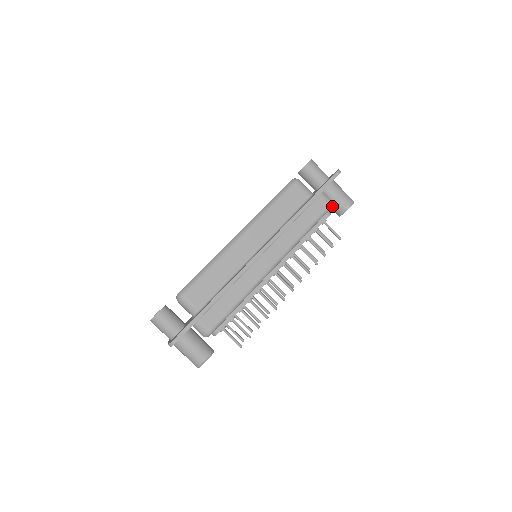
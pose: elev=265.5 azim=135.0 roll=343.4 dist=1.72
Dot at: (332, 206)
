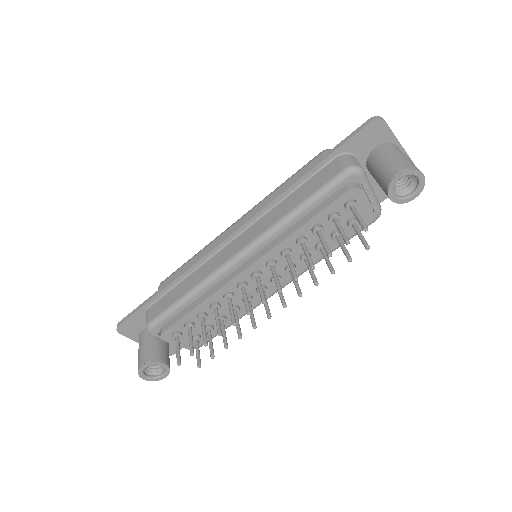
Dot at: (379, 183)
